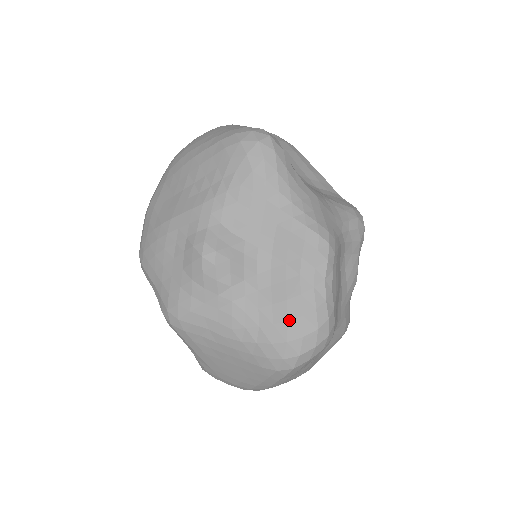
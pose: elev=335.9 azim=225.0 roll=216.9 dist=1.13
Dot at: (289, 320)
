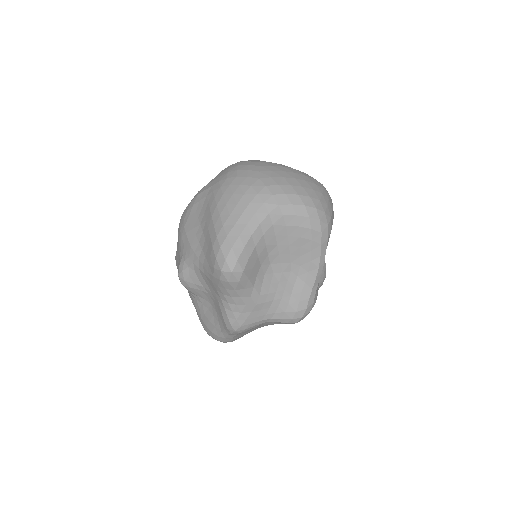
Dot at: (206, 326)
